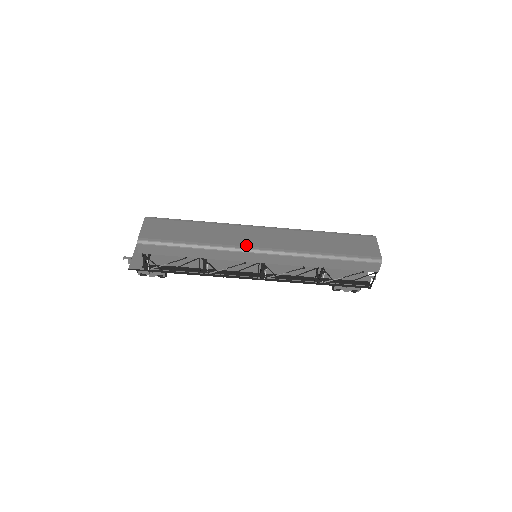
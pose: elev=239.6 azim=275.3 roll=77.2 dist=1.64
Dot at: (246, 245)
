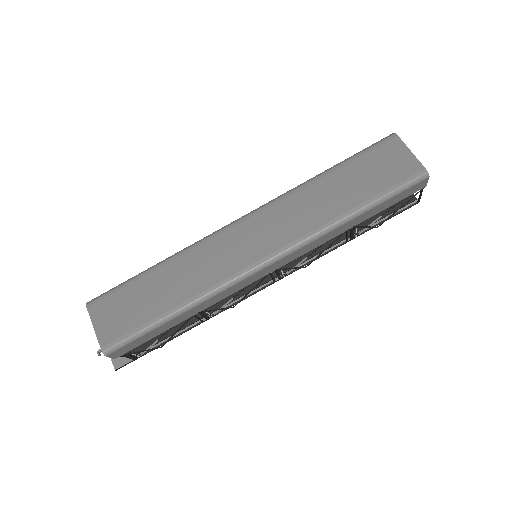
Dot at: (241, 267)
